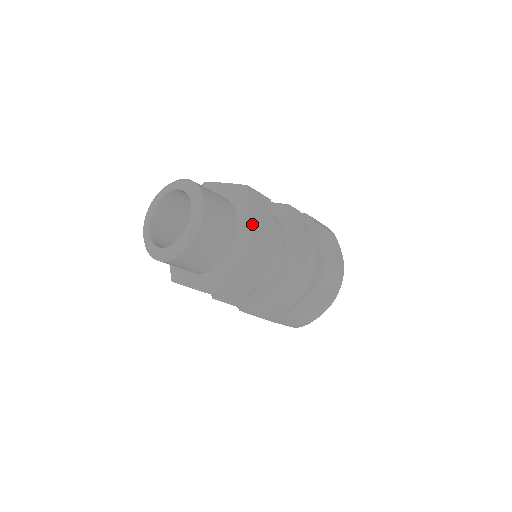
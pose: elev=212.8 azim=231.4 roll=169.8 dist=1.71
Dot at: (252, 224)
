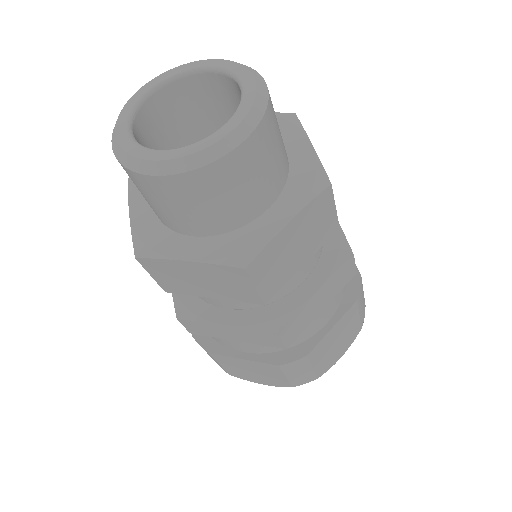
Dot at: (318, 158)
